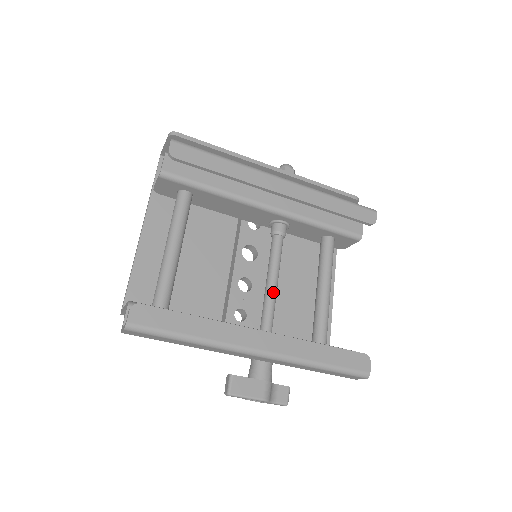
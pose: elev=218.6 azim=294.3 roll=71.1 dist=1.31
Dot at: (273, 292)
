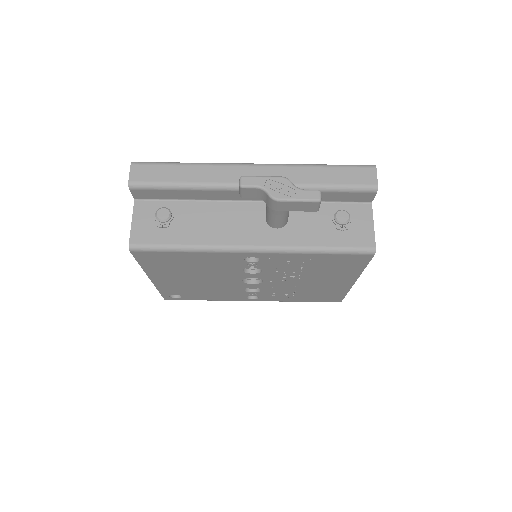
Dot at: occluded
